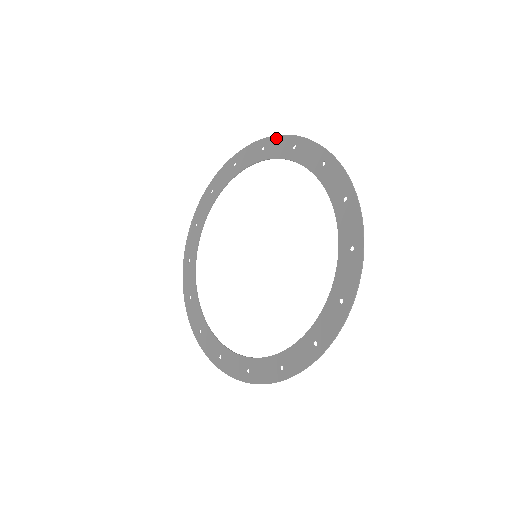
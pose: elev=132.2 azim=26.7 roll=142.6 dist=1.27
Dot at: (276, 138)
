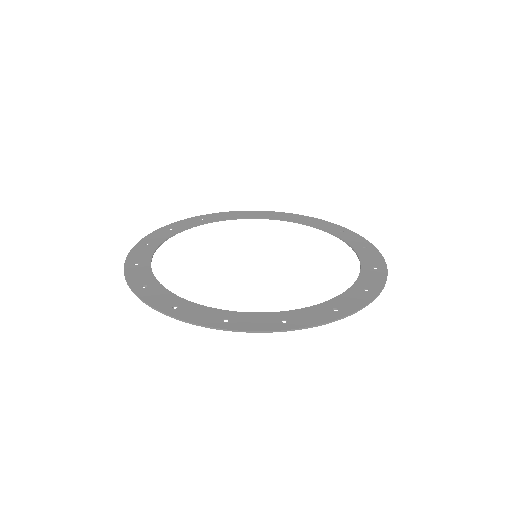
Dot at: (214, 214)
